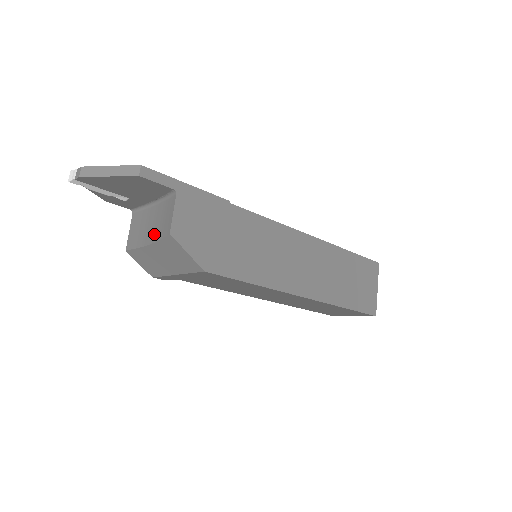
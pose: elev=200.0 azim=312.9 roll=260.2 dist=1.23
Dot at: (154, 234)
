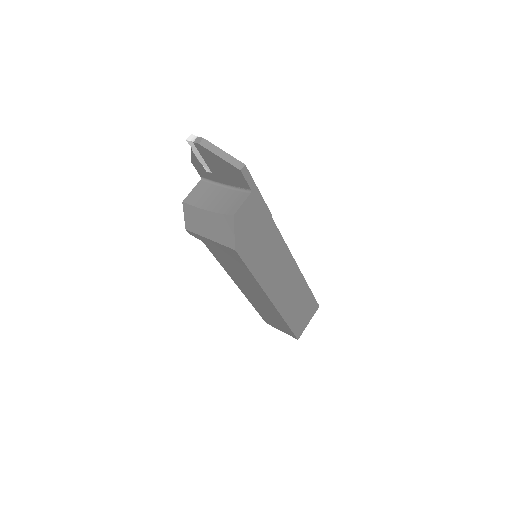
Dot at: (217, 207)
